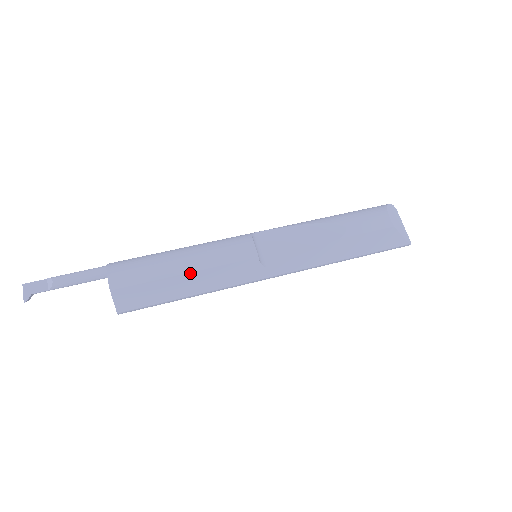
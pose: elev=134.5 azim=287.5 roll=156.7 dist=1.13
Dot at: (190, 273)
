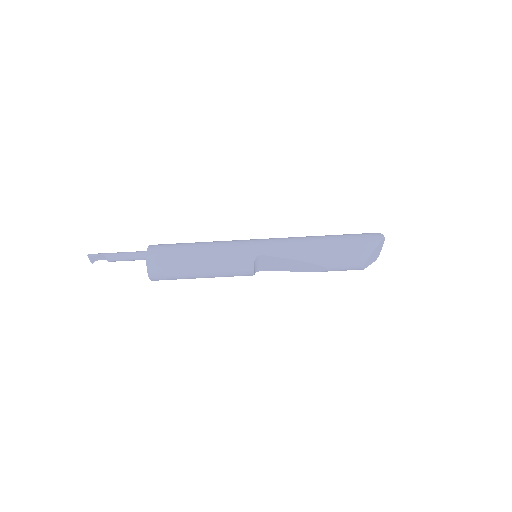
Dot at: occluded
